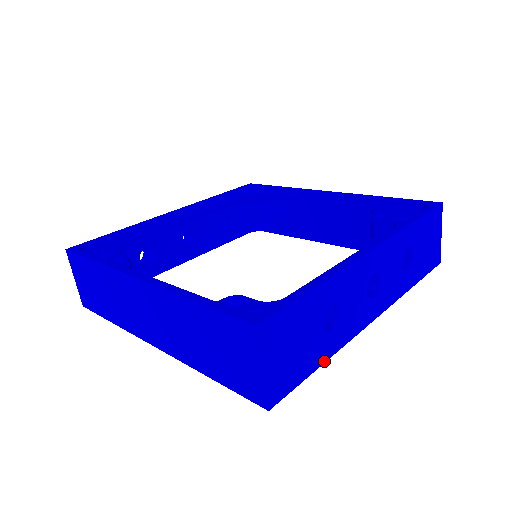
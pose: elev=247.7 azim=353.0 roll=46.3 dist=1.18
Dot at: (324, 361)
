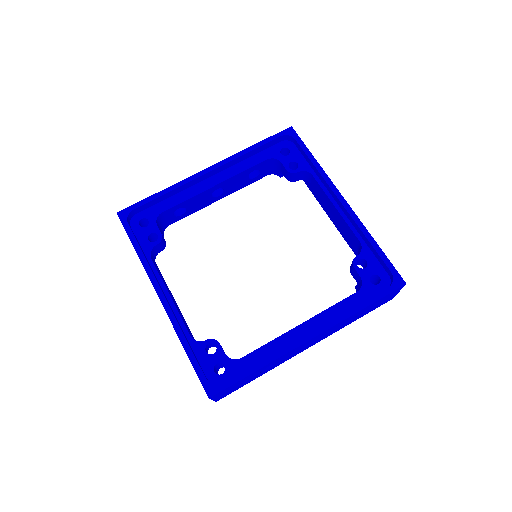
Dot at: (259, 376)
